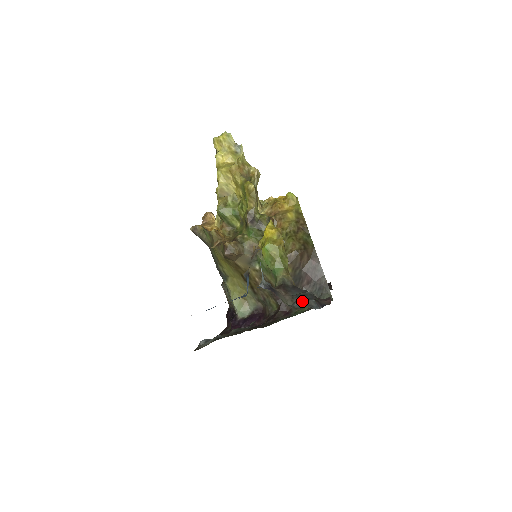
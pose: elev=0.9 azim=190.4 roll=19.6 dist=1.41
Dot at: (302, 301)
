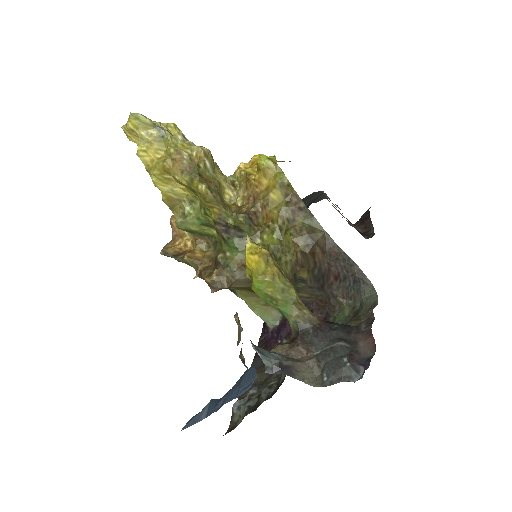
Dot at: (332, 369)
